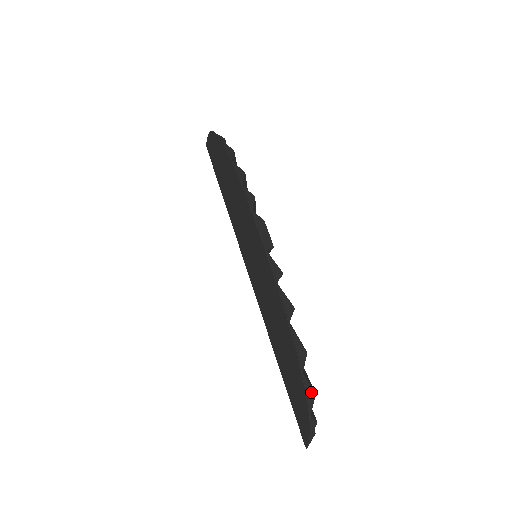
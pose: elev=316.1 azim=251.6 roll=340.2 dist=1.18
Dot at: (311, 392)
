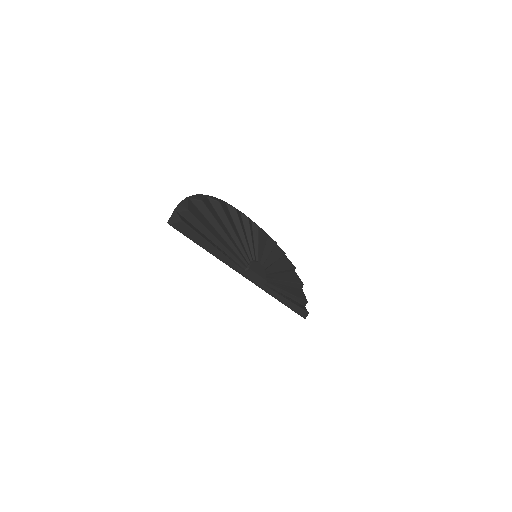
Dot at: (201, 198)
